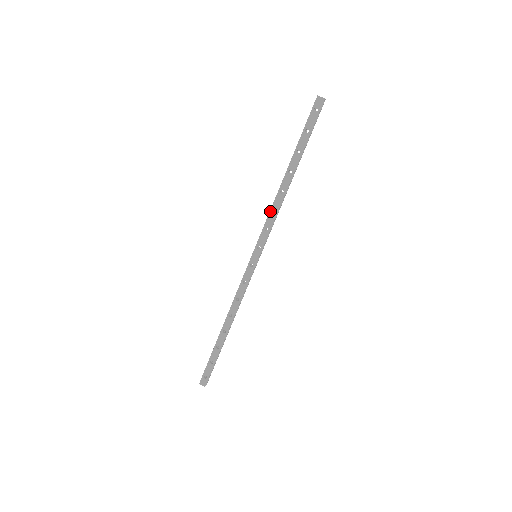
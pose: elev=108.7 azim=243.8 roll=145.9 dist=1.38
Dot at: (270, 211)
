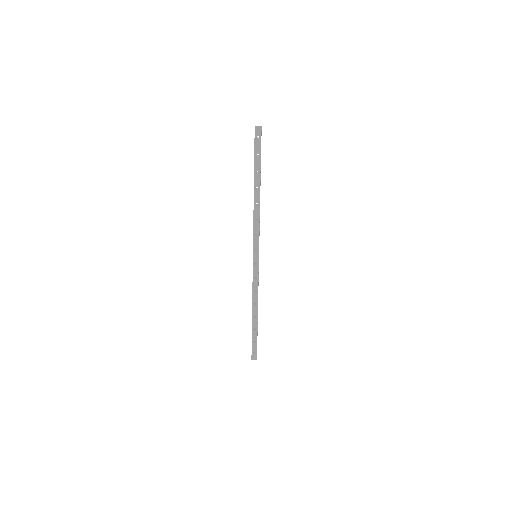
Dot at: (253, 221)
